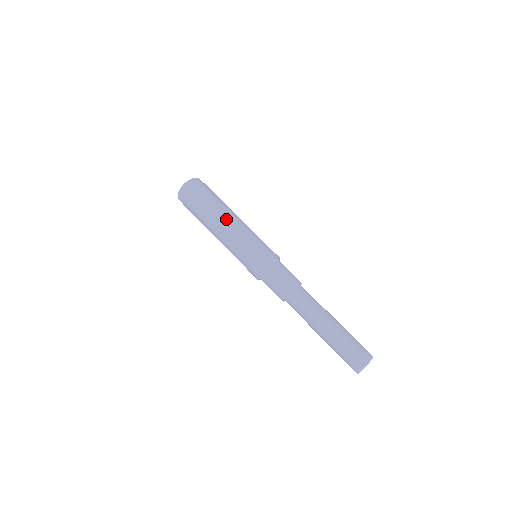
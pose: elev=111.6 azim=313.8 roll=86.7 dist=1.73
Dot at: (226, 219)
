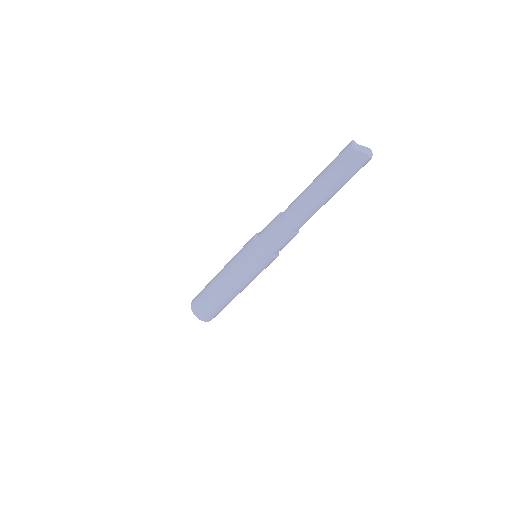
Dot at: occluded
